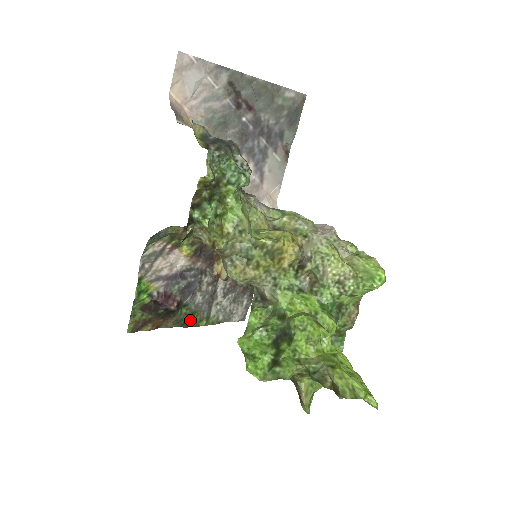
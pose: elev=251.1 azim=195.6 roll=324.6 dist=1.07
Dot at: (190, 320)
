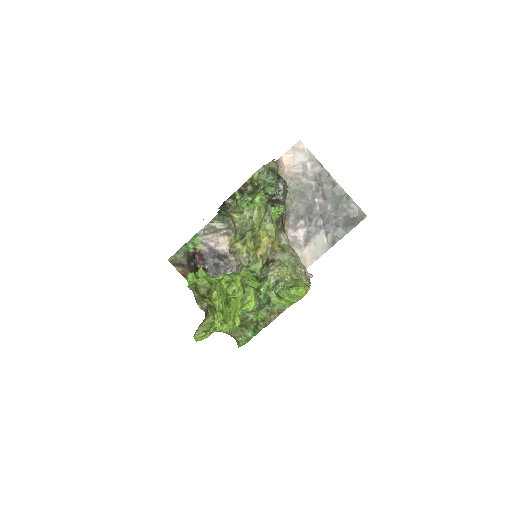
Dot at: occluded
